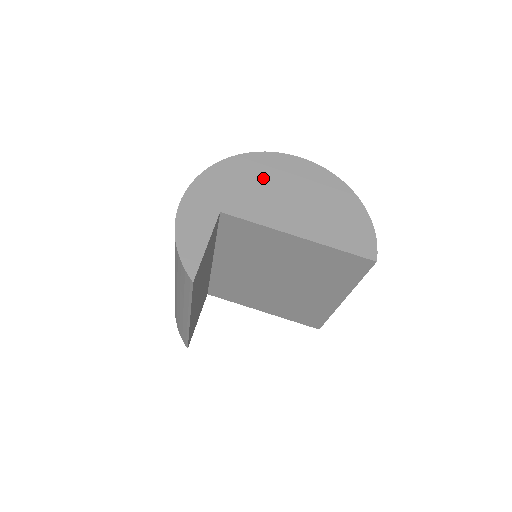
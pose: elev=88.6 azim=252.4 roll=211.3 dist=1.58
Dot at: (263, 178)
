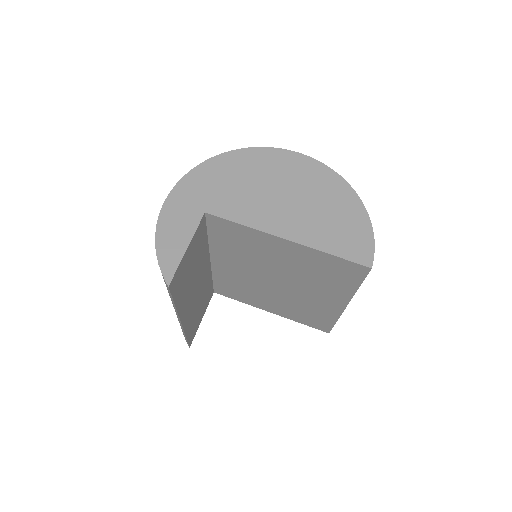
Dot at: (255, 176)
